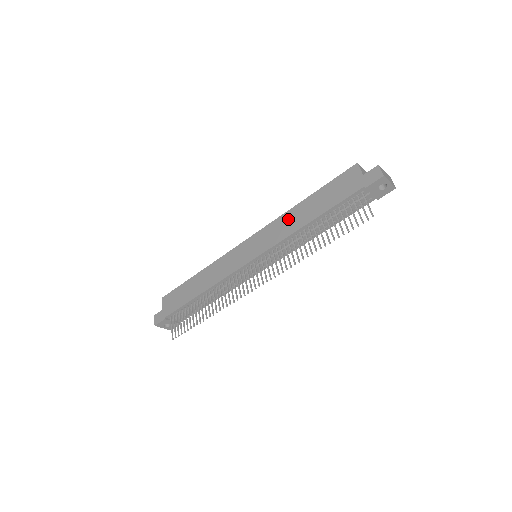
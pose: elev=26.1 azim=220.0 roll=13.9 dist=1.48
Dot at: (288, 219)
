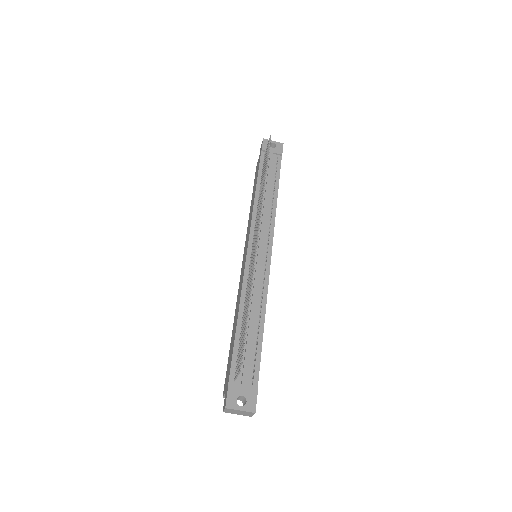
Dot at: occluded
